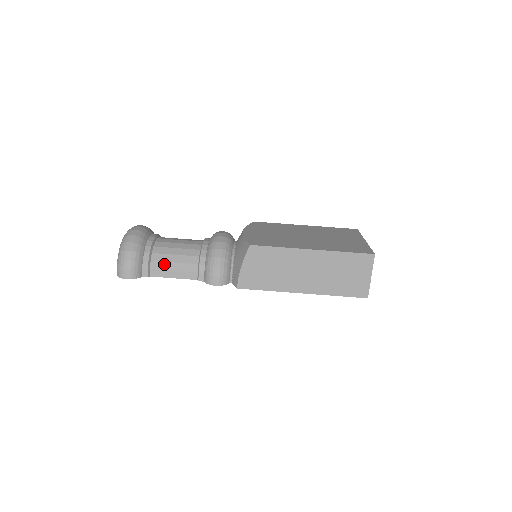
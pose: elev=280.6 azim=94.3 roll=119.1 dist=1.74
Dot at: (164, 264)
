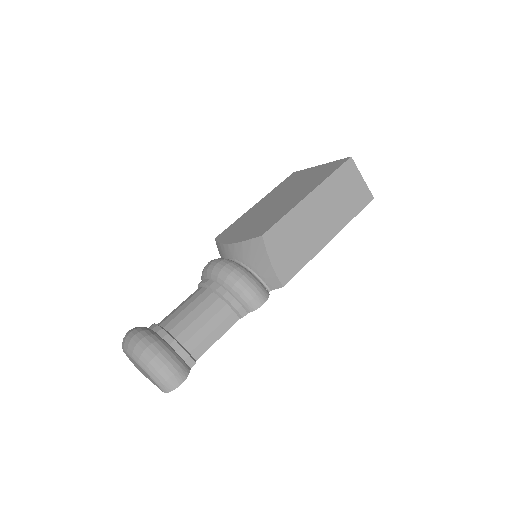
Dot at: (198, 335)
